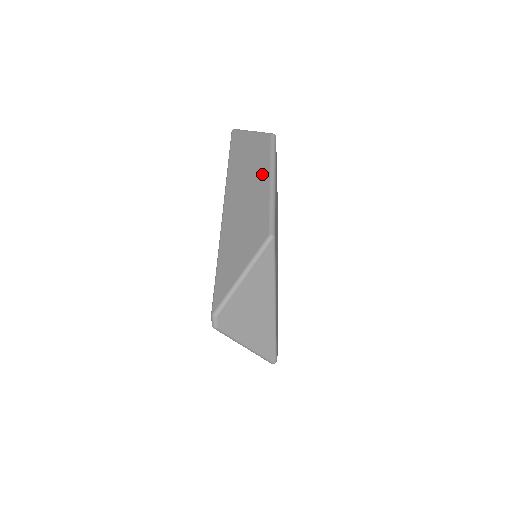
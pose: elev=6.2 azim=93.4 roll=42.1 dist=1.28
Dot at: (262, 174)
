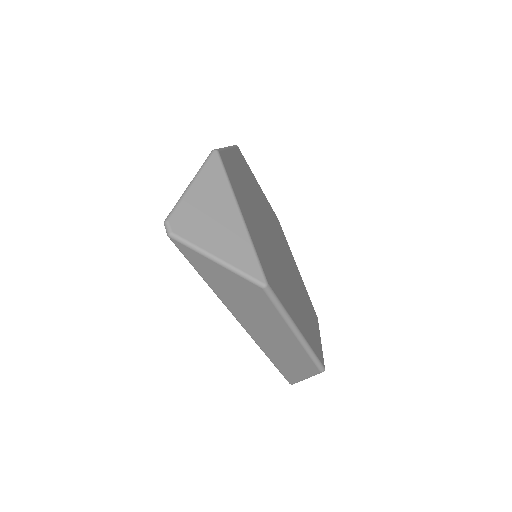
Dot at: occluded
